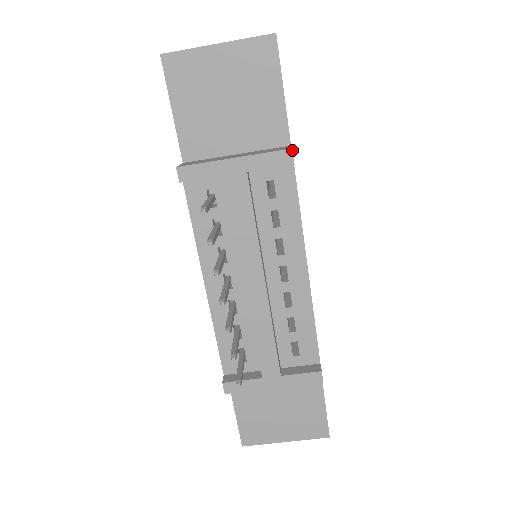
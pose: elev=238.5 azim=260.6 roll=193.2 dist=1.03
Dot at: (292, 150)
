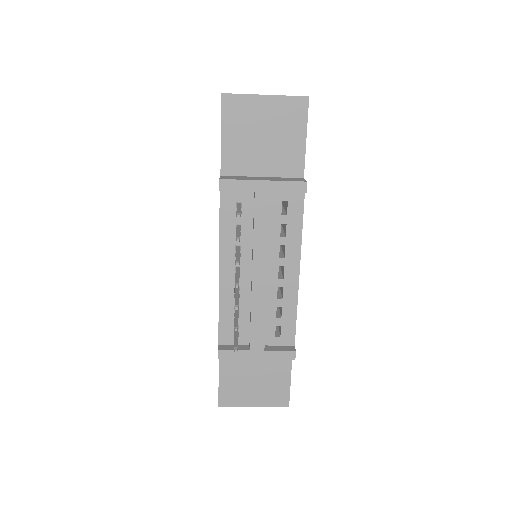
Dot at: occluded
